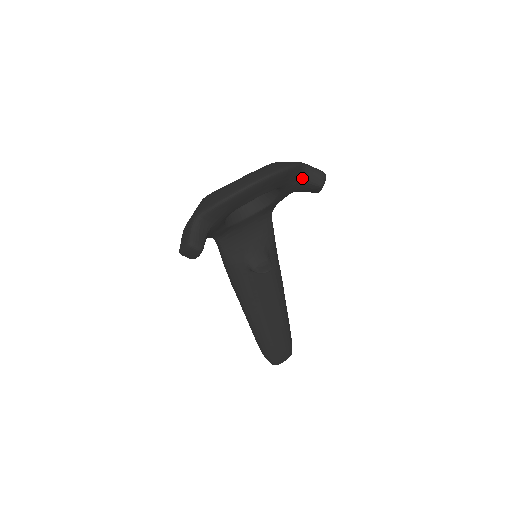
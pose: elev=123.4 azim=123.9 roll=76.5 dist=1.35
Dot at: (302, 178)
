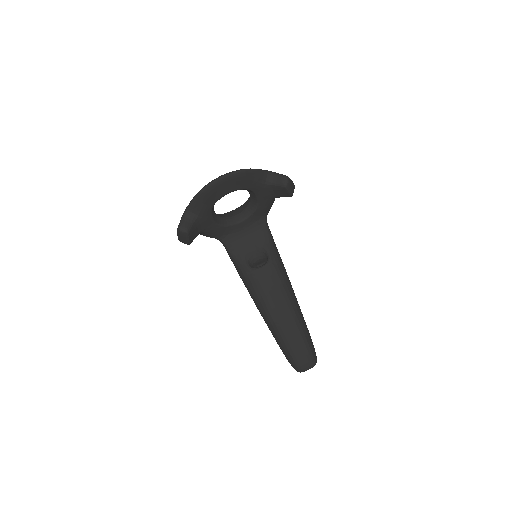
Dot at: (269, 182)
